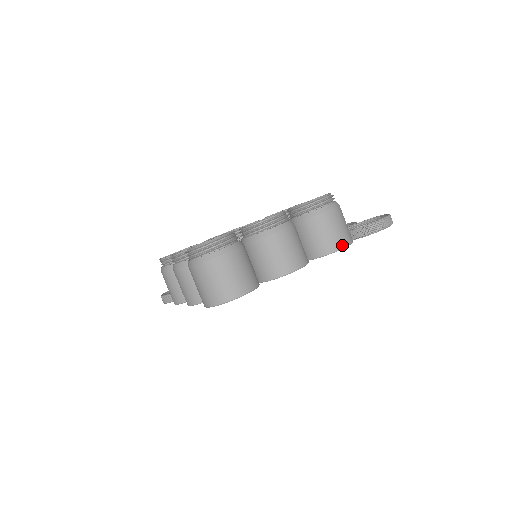
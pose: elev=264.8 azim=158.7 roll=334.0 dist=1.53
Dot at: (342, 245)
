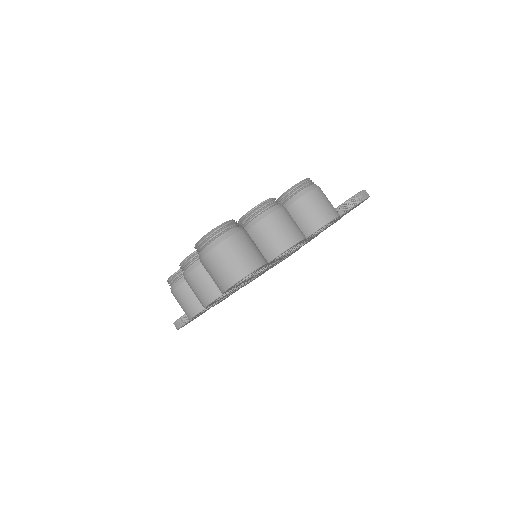
Dot at: (331, 217)
